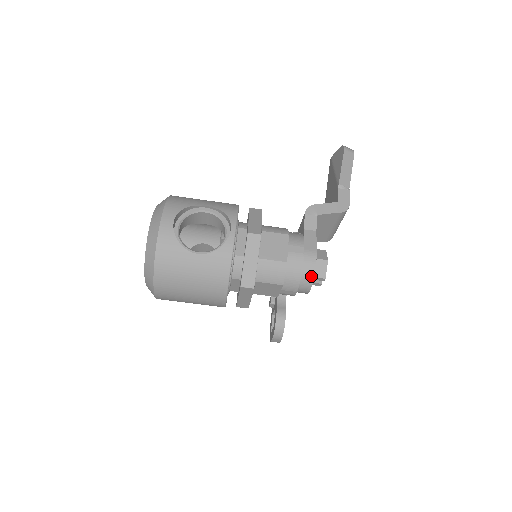
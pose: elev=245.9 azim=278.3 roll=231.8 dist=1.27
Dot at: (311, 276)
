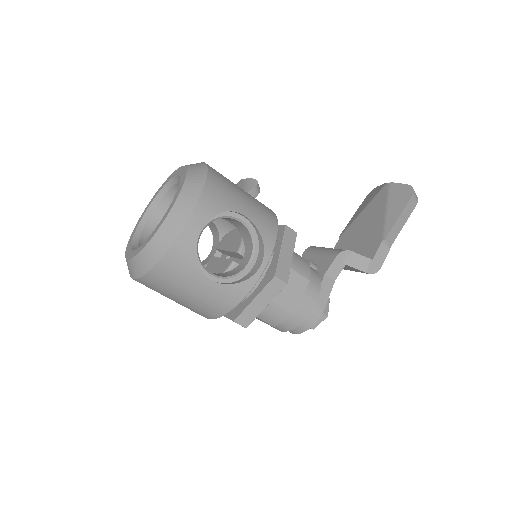
Dot at: (305, 329)
